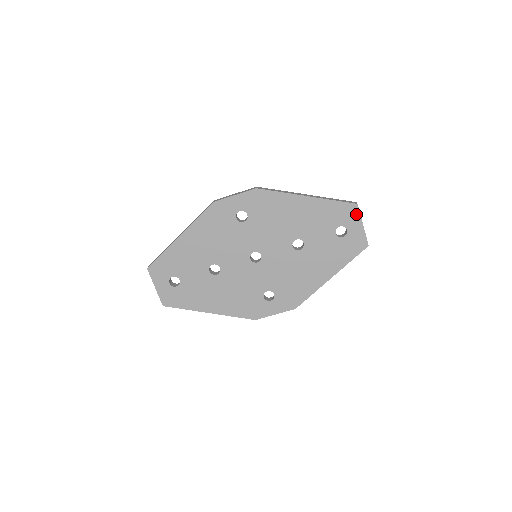
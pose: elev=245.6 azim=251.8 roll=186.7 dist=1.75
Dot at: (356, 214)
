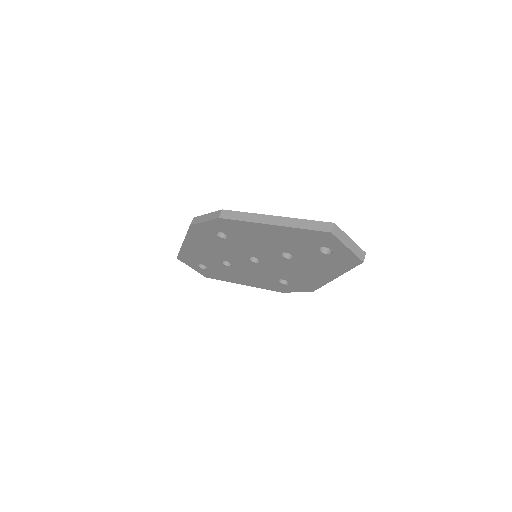
Dot at: (334, 240)
